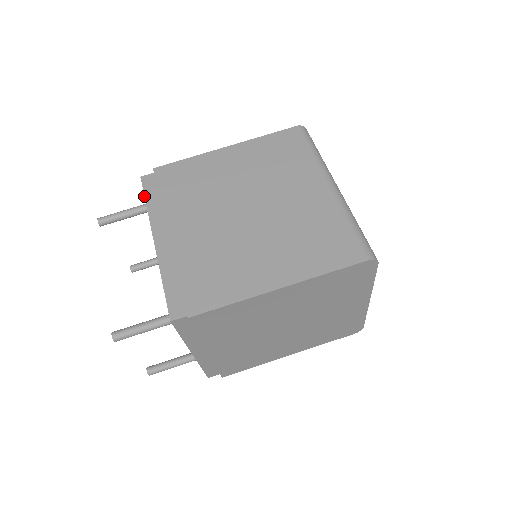
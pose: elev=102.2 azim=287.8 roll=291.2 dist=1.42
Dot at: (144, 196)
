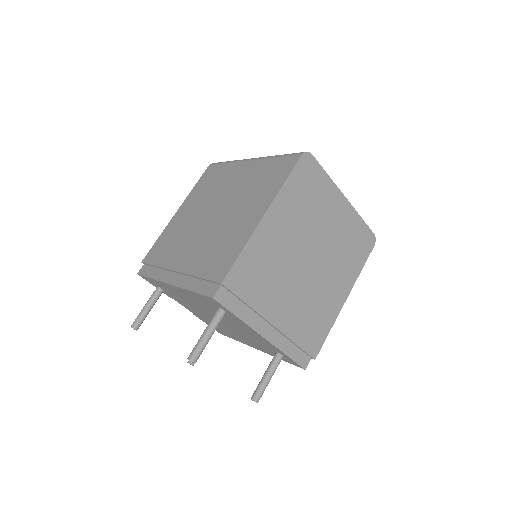
Dot at: (146, 277)
